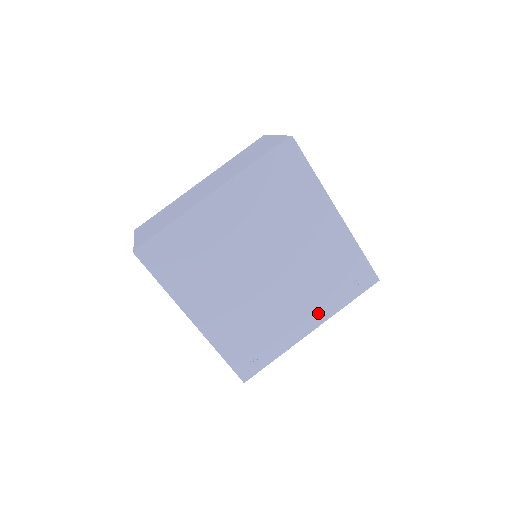
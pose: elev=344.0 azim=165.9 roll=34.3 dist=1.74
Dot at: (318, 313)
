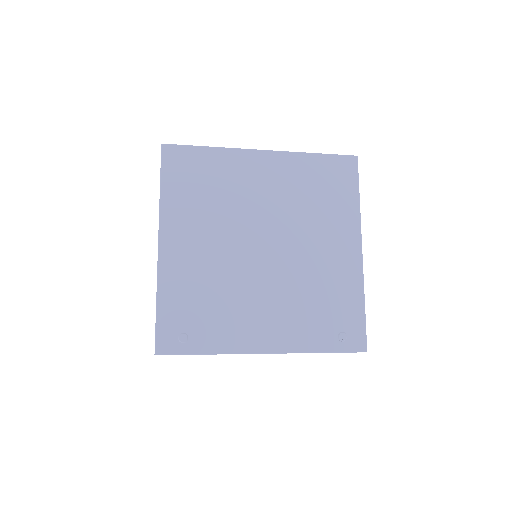
Dot at: (284, 337)
